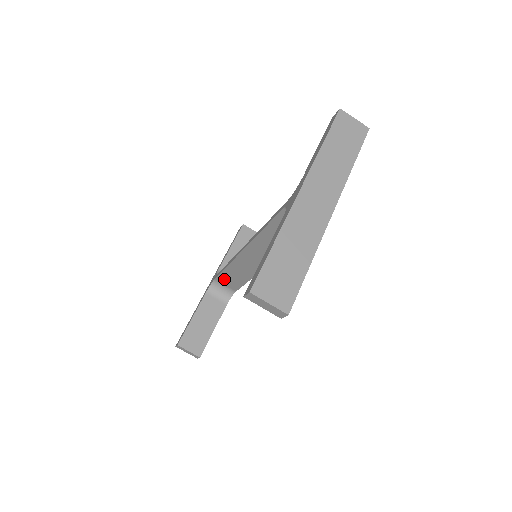
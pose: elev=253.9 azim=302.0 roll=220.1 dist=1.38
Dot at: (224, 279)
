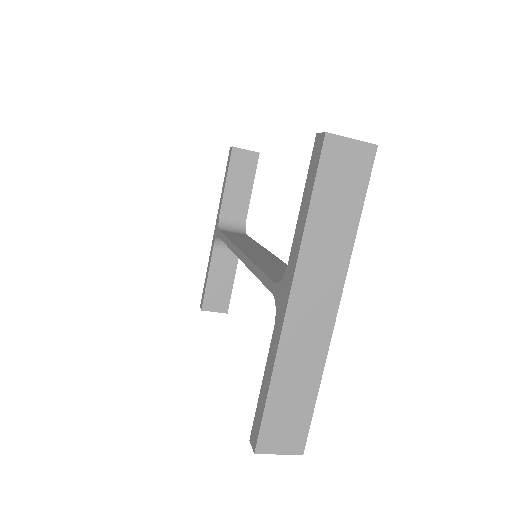
Dot at: occluded
